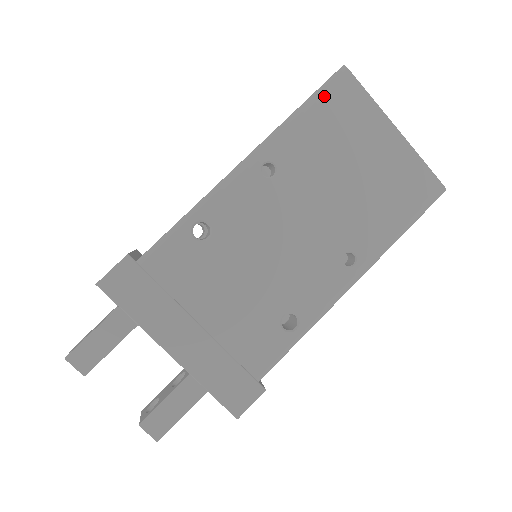
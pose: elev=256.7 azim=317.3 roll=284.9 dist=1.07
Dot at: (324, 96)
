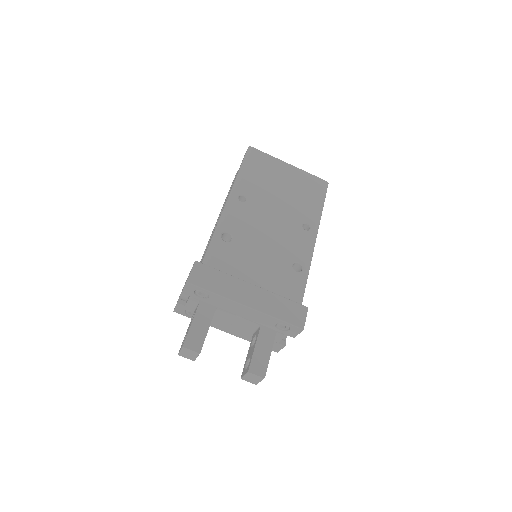
Dot at: (248, 160)
